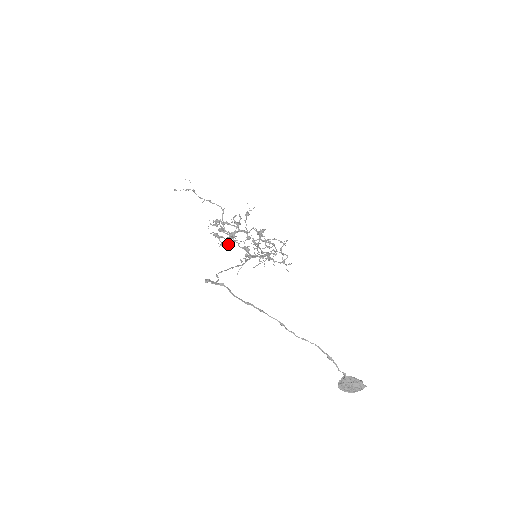
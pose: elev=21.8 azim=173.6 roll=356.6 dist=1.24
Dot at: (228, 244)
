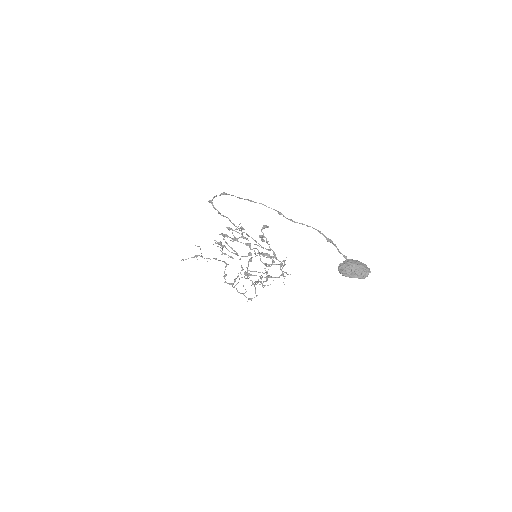
Dot at: (229, 256)
